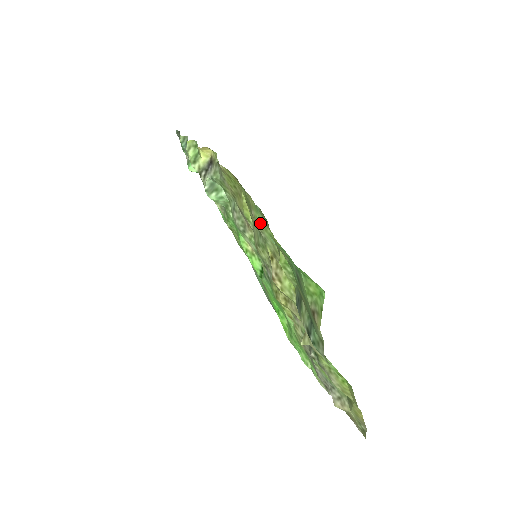
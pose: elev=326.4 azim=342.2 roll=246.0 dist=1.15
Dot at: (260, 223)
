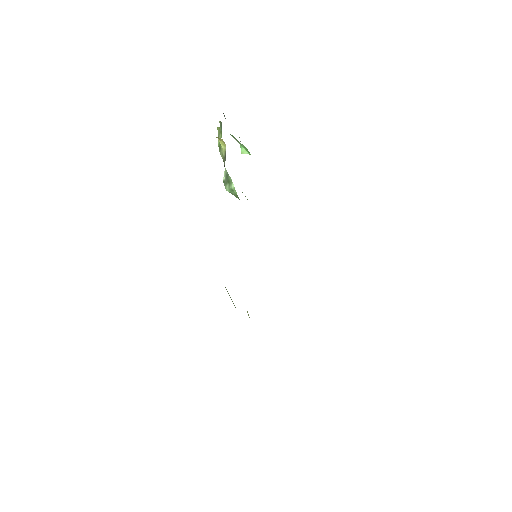
Dot at: occluded
